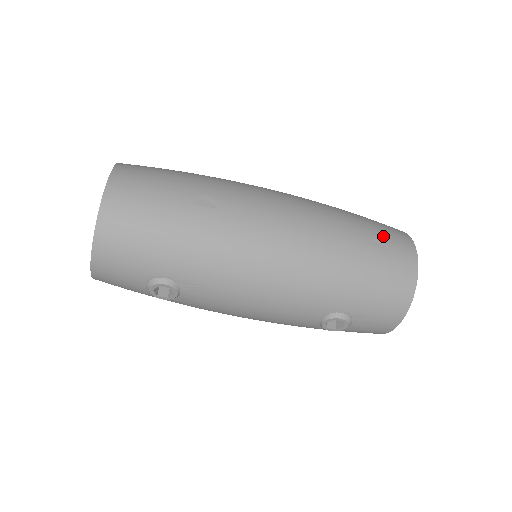
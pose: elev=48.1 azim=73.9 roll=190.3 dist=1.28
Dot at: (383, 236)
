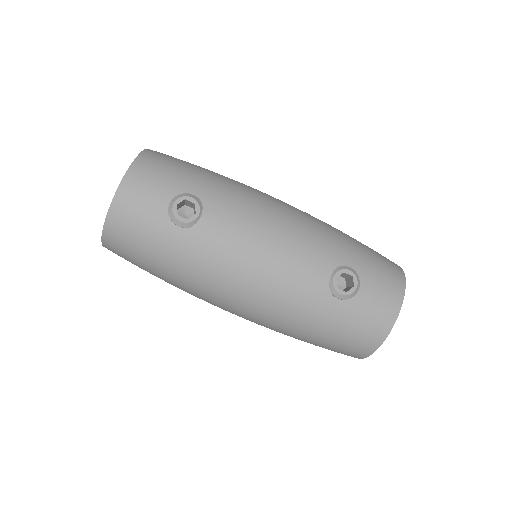
Dot at: occluded
